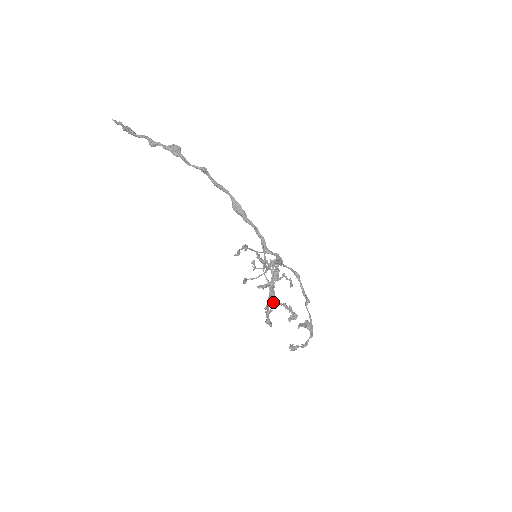
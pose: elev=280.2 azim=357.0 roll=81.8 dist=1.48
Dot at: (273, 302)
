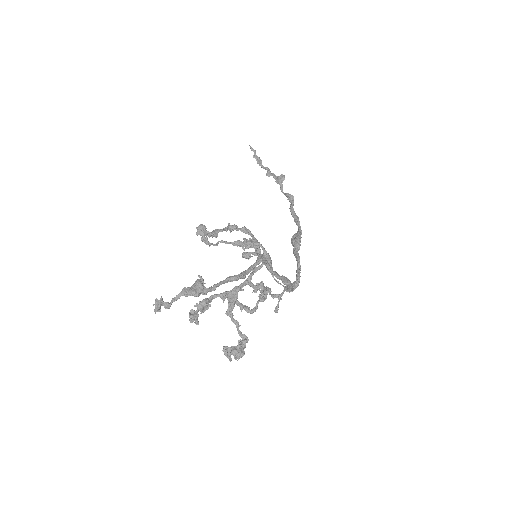
Dot at: (227, 310)
